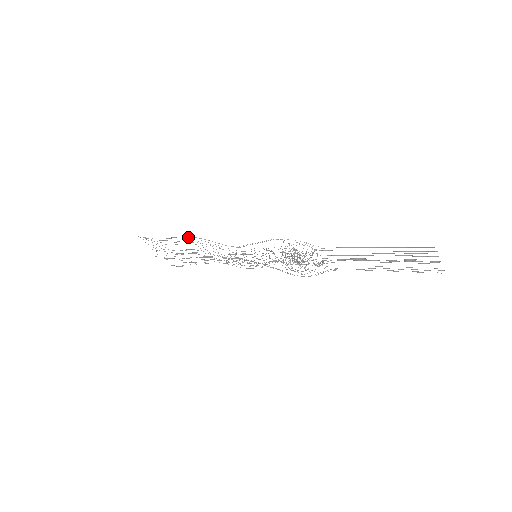
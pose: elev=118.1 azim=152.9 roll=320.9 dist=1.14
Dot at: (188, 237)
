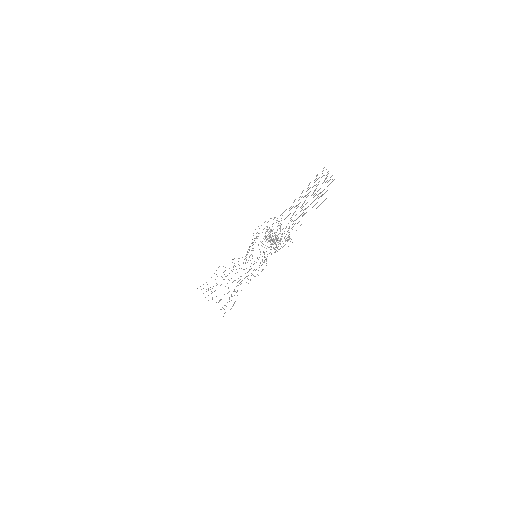
Dot at: occluded
